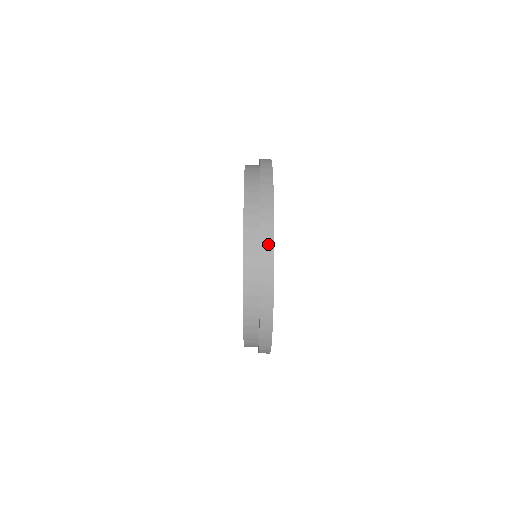
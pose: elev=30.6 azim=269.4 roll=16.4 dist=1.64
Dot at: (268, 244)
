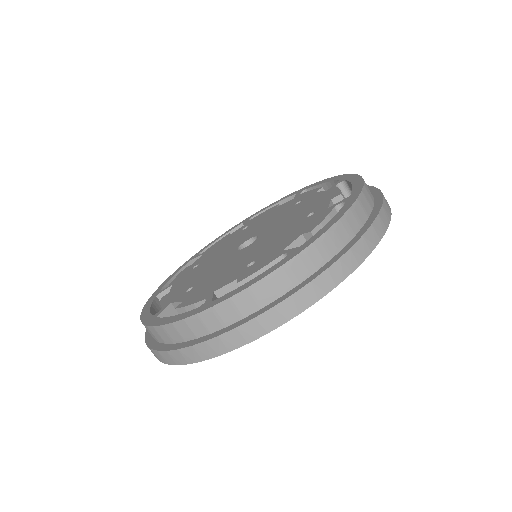
Dot at: occluded
